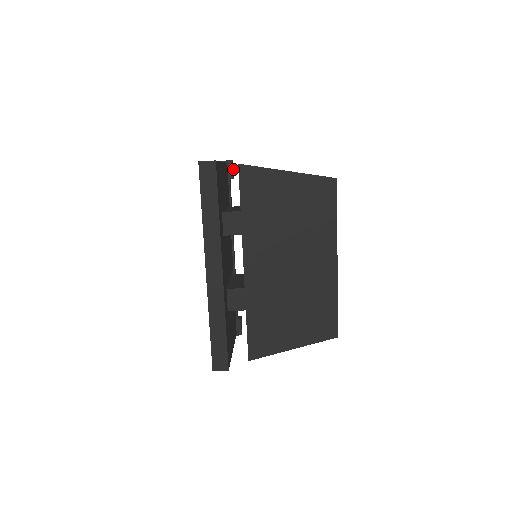
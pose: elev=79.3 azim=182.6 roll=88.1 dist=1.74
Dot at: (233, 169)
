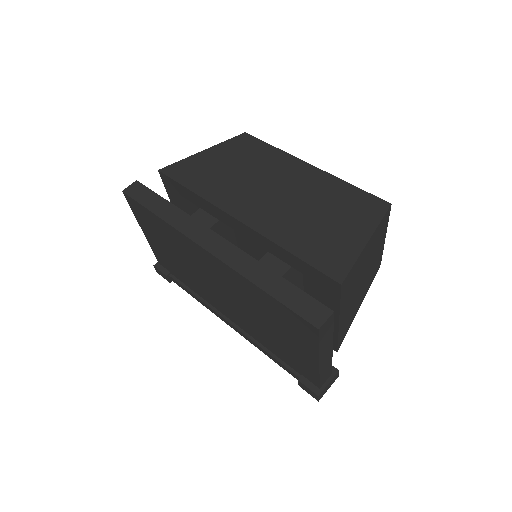
Dot at: occluded
